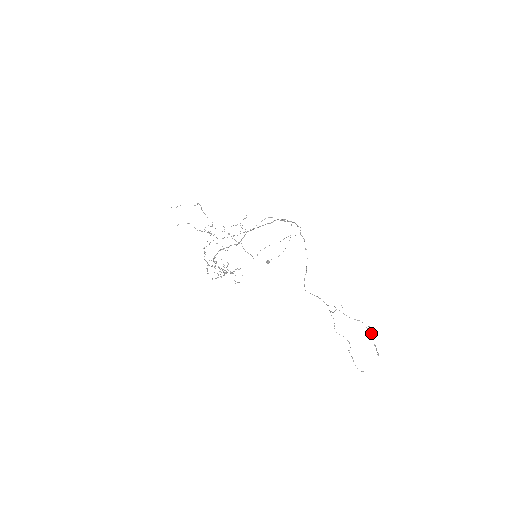
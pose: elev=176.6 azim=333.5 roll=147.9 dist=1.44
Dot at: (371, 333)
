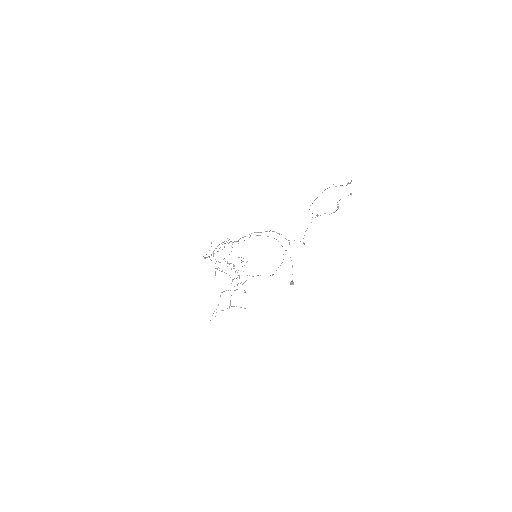
Dot at: occluded
